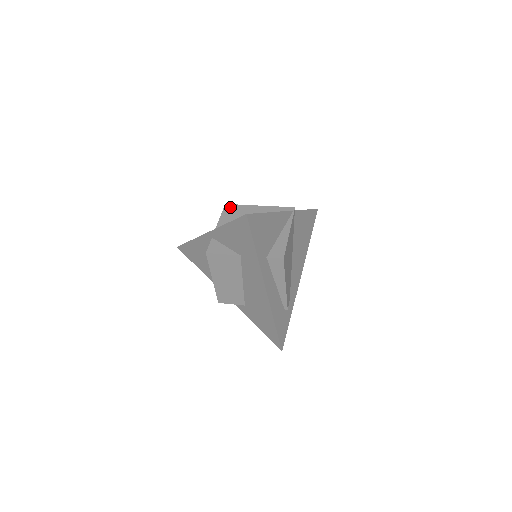
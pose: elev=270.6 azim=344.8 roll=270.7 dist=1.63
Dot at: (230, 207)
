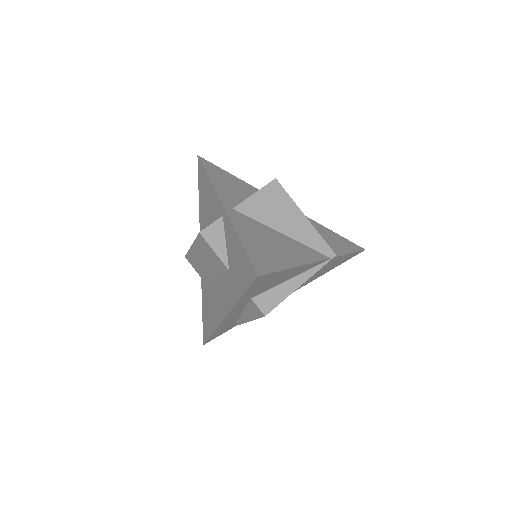
Dot at: (276, 188)
